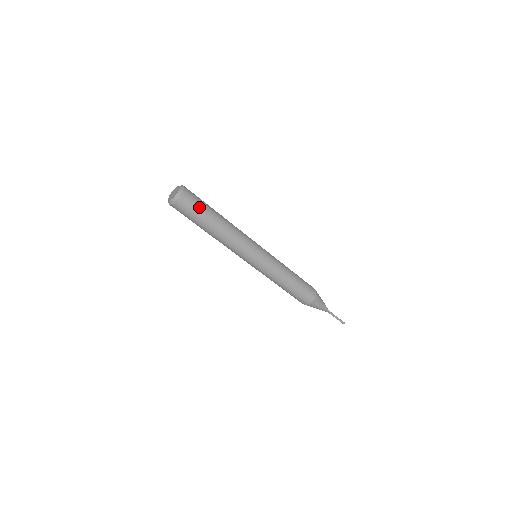
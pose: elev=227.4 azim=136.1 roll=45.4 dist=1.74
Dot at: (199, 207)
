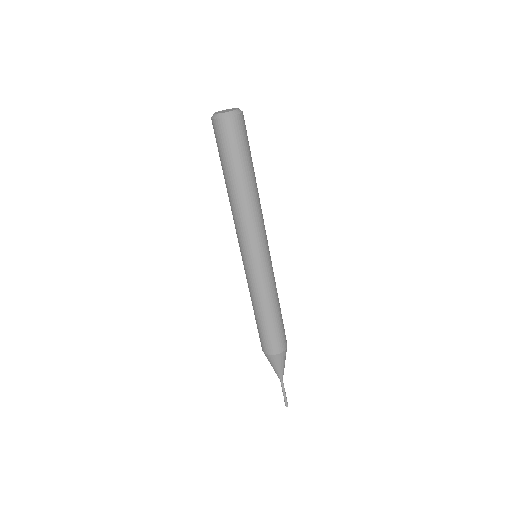
Dot at: (248, 142)
